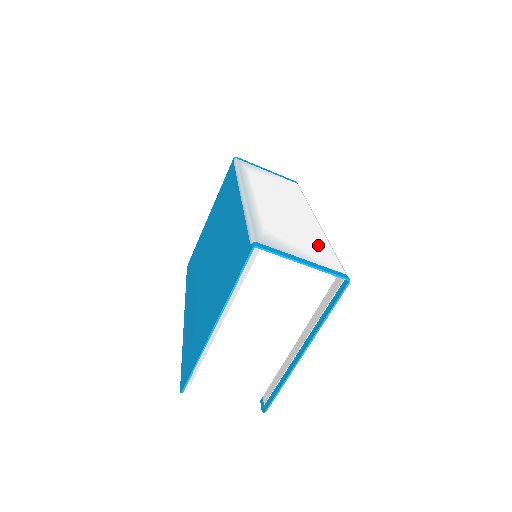
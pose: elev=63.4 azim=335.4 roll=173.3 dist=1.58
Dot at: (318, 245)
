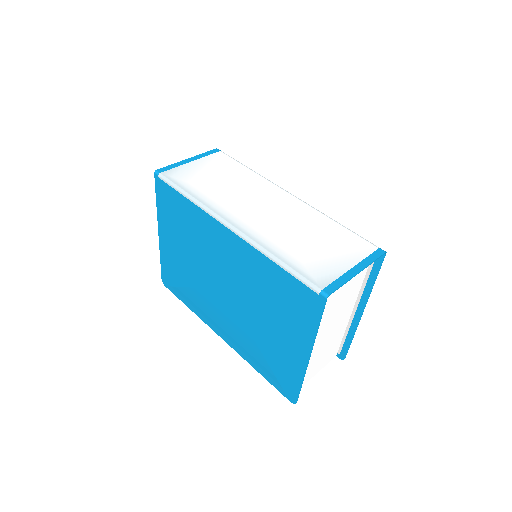
Dot at: (333, 233)
